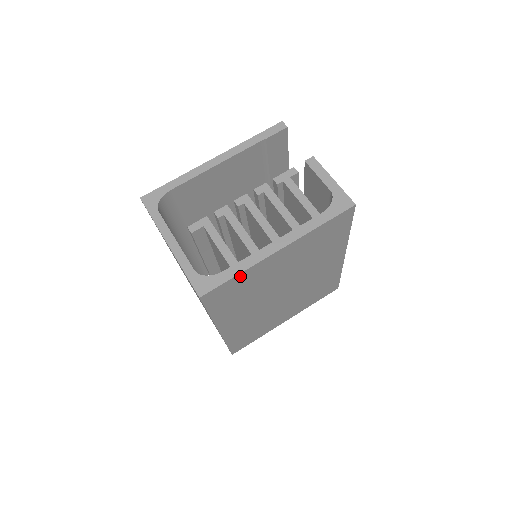
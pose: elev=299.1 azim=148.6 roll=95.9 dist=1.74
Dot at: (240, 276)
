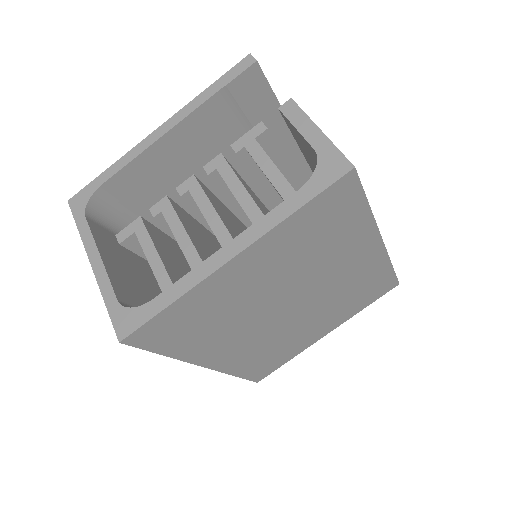
Dot at: (178, 304)
